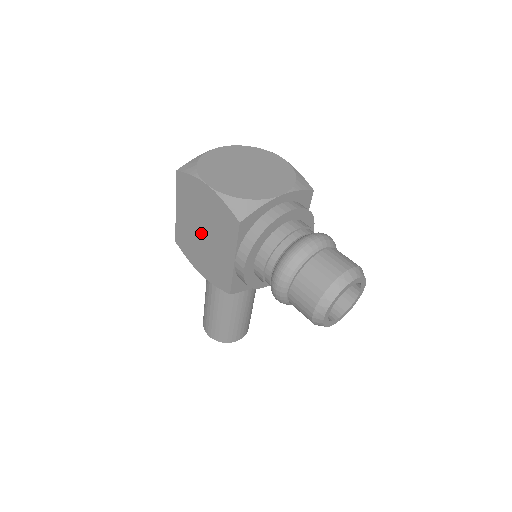
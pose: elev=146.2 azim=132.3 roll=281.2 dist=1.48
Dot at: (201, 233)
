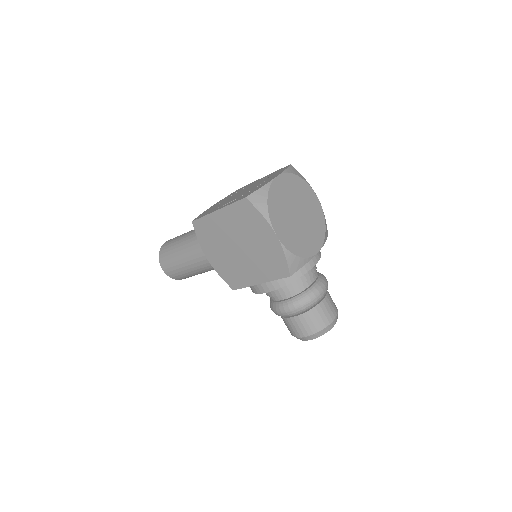
Dot at: (236, 246)
